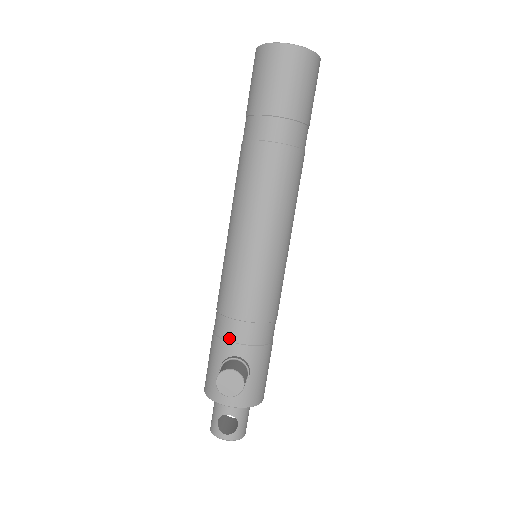
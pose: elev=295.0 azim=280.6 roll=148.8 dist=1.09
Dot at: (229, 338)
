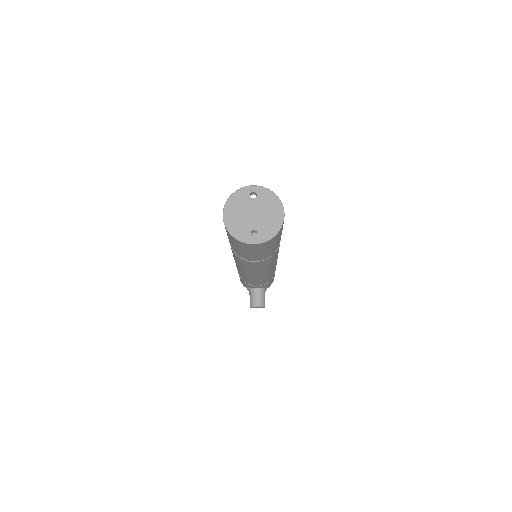
Dot at: (250, 285)
